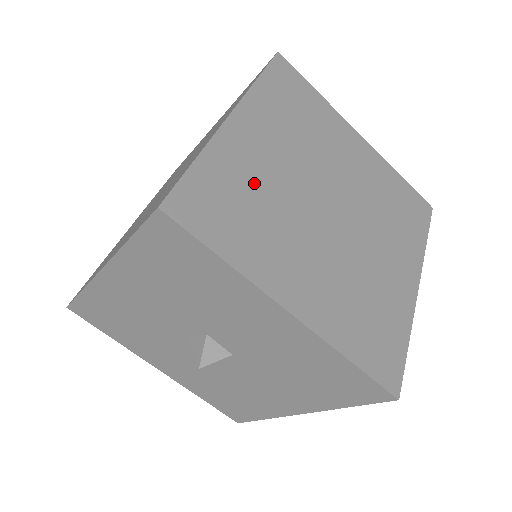
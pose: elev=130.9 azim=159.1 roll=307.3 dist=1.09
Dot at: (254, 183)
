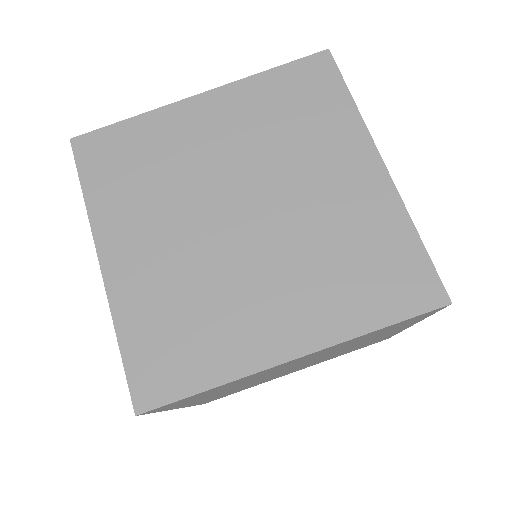
Dot at: occluded
